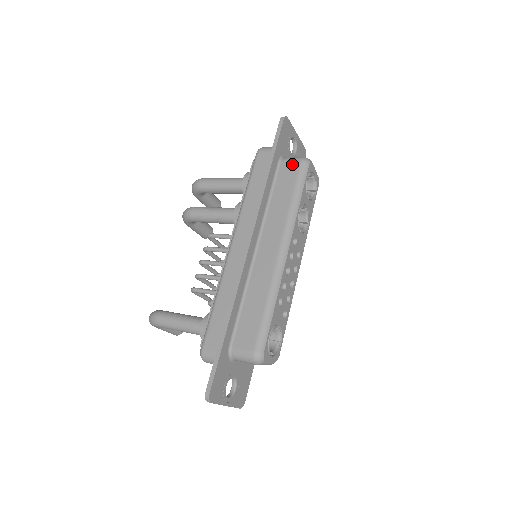
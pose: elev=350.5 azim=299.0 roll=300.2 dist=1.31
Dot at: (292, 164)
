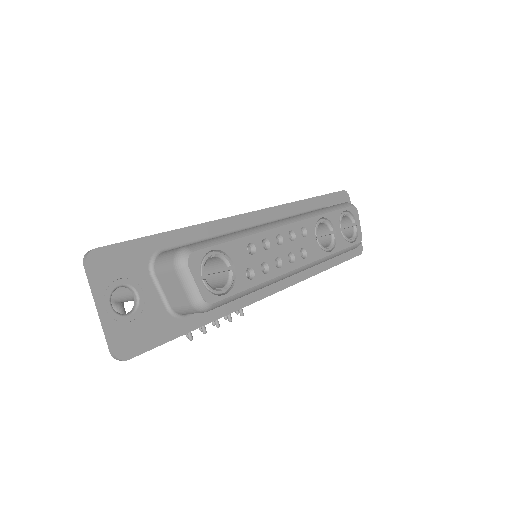
Dot at: occluded
